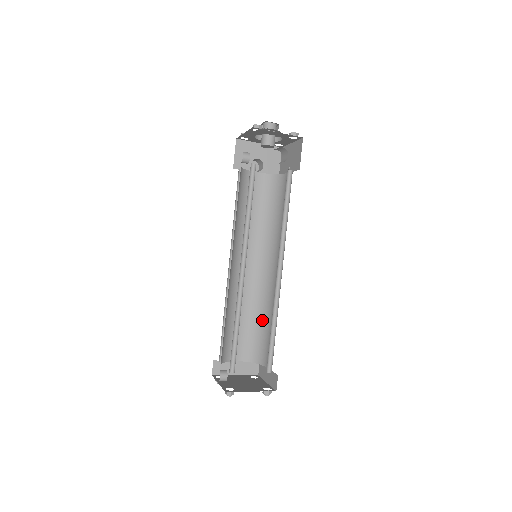
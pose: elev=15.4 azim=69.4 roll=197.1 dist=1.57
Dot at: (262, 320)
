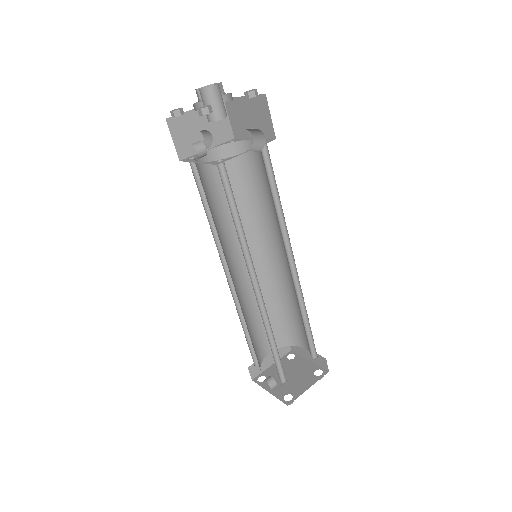
Dot at: (280, 306)
